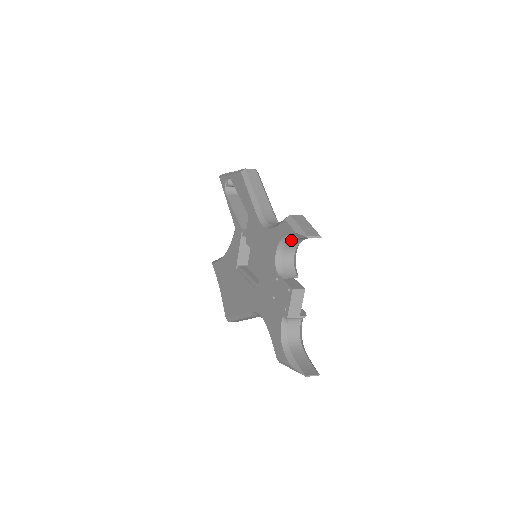
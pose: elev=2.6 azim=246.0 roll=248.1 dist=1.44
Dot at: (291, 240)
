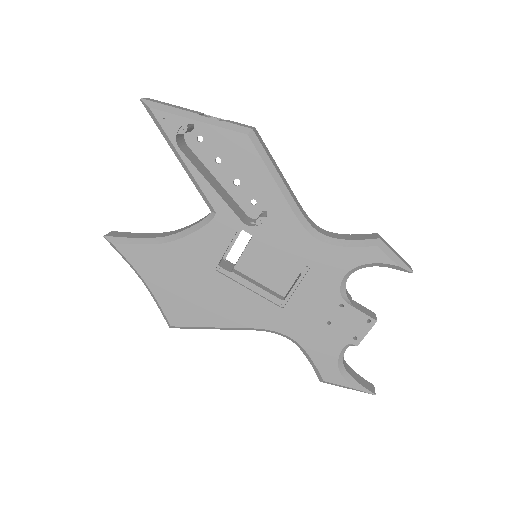
Dot at: (371, 265)
